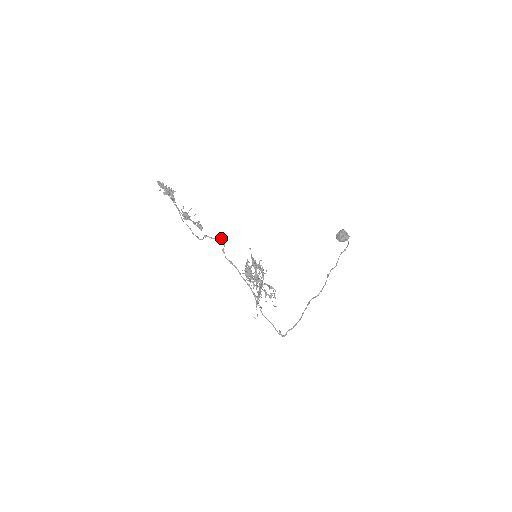
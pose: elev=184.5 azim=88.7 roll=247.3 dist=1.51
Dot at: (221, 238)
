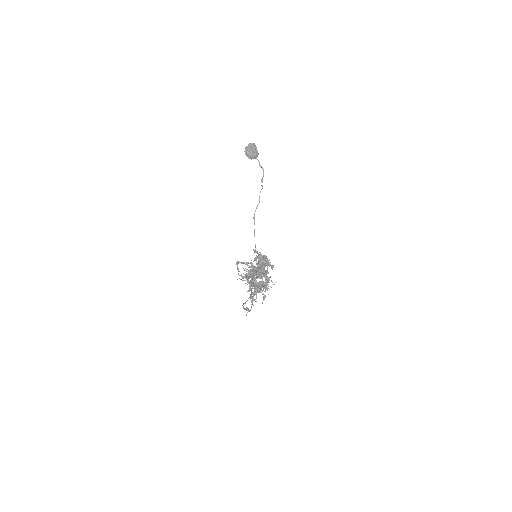
Dot at: occluded
